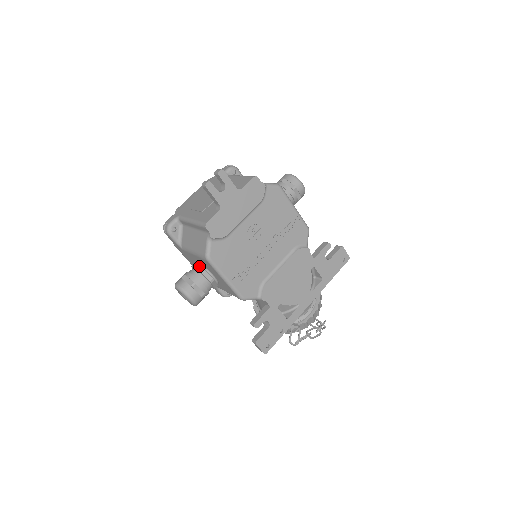
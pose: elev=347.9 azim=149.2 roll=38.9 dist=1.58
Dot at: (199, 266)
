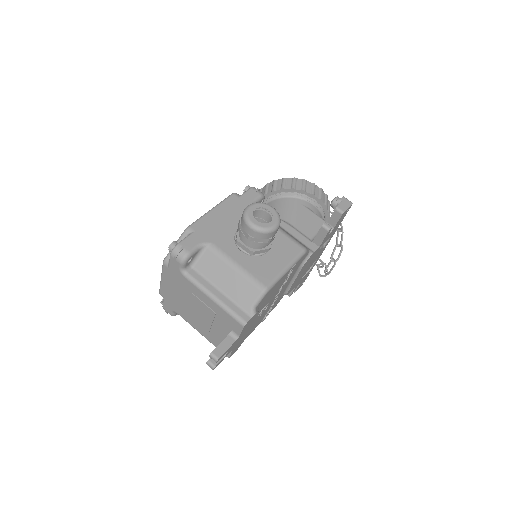
Dot at: occluded
